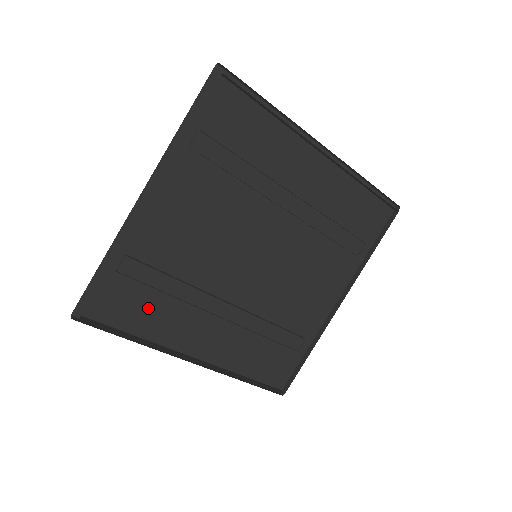
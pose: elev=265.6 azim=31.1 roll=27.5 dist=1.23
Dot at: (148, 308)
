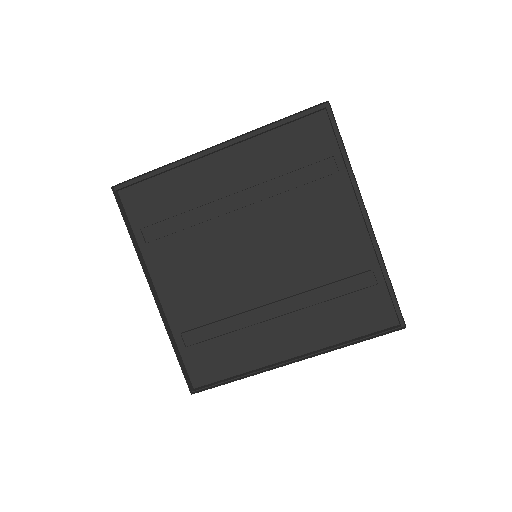
Dot at: (230, 351)
